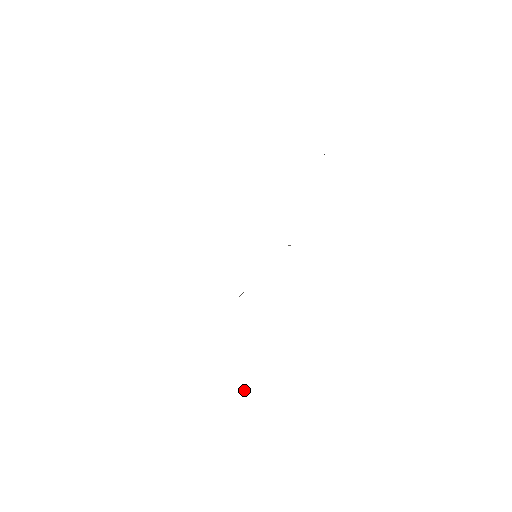
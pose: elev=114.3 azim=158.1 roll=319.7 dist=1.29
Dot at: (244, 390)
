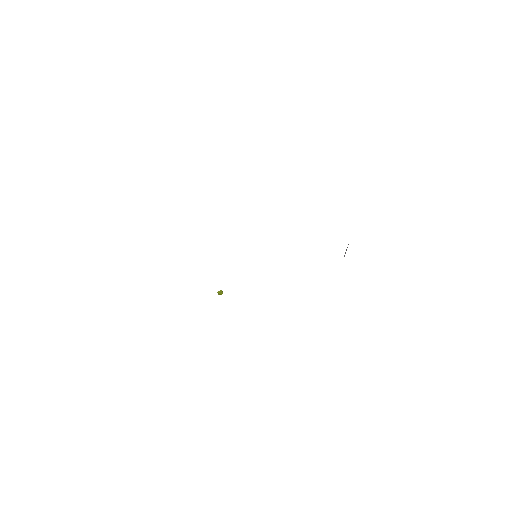
Dot at: (219, 293)
